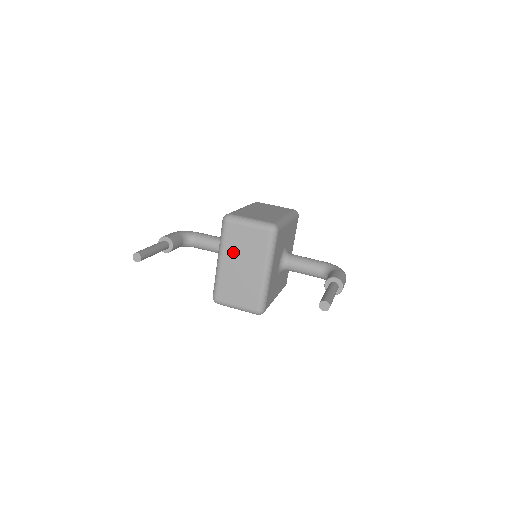
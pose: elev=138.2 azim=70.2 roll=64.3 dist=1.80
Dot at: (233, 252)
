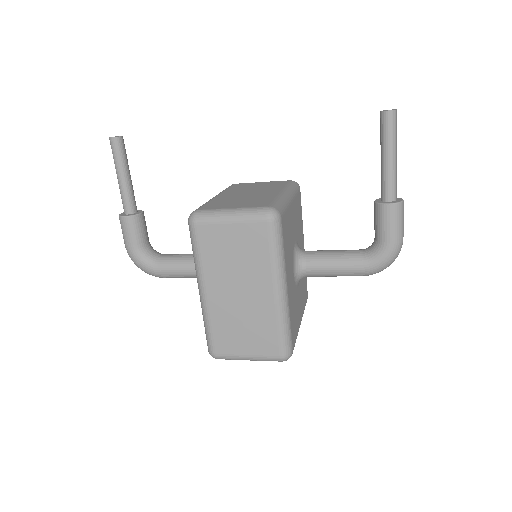
Dot at: (238, 190)
